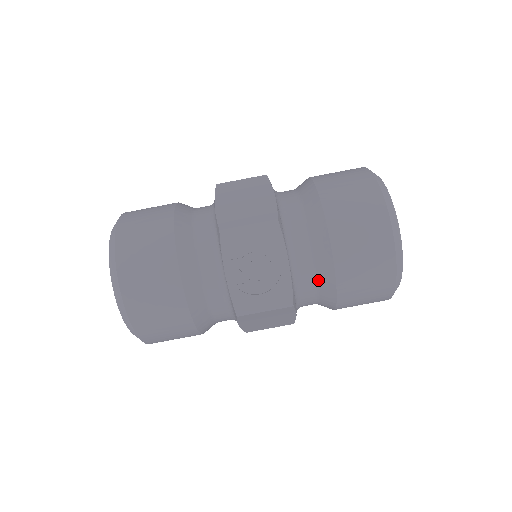
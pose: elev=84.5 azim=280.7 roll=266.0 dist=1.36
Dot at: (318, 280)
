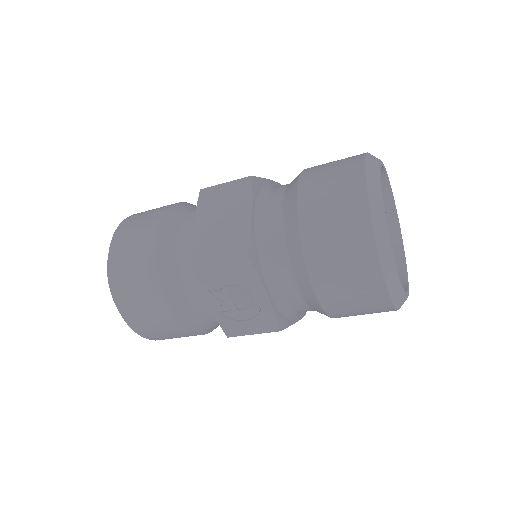
Dot at: (306, 303)
